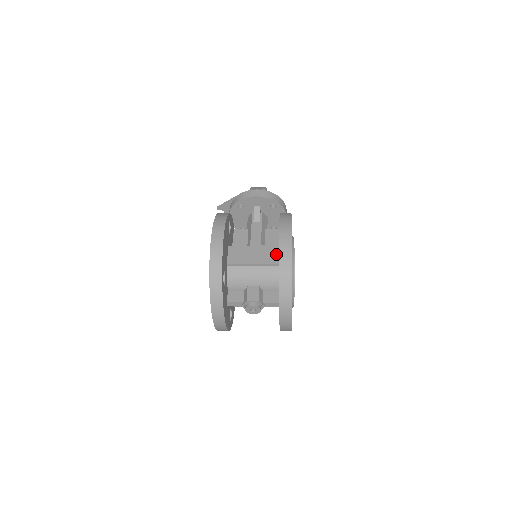
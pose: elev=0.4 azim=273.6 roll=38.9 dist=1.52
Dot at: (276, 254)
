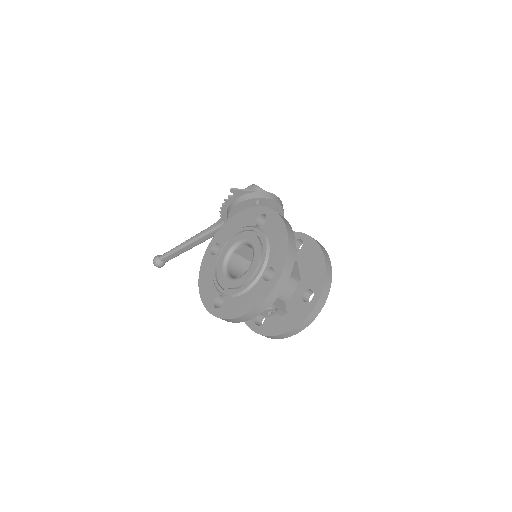
Dot at: (297, 269)
